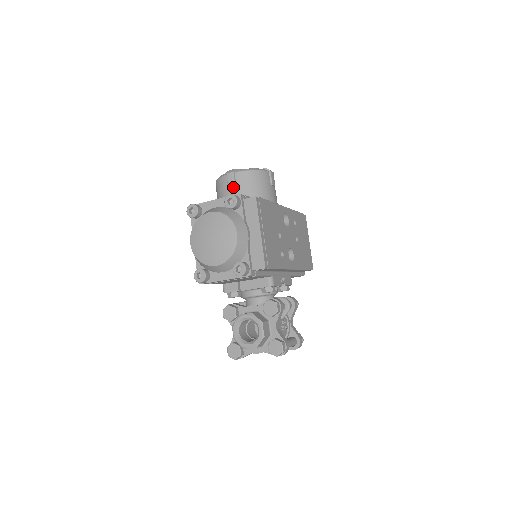
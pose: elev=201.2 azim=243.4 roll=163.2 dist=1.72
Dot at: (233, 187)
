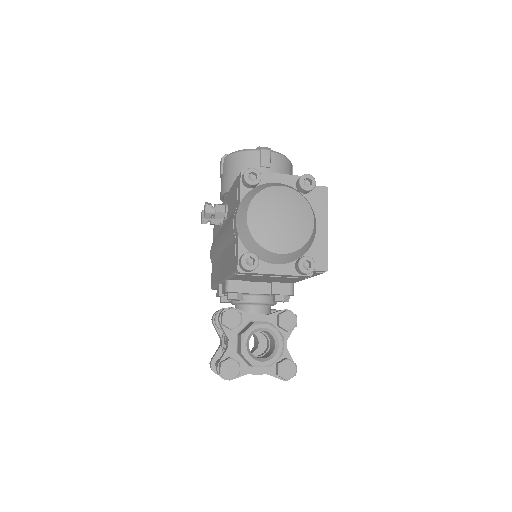
Dot at: (266, 167)
